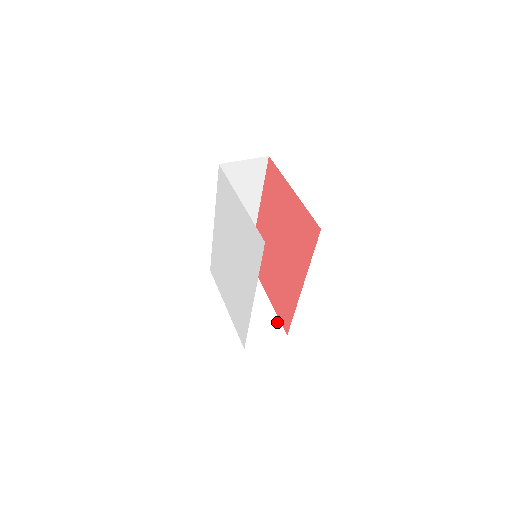
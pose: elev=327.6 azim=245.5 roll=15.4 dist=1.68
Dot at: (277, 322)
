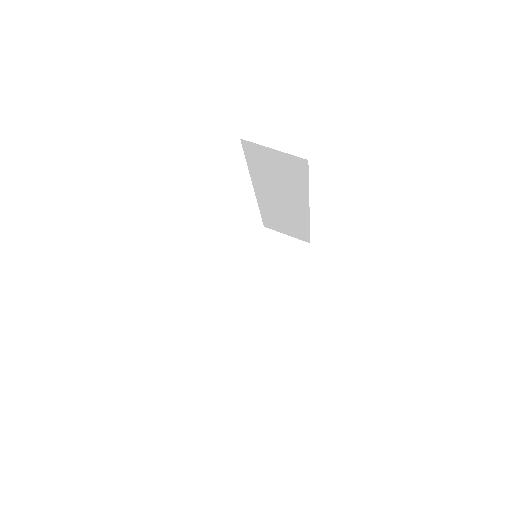
Dot at: (272, 325)
